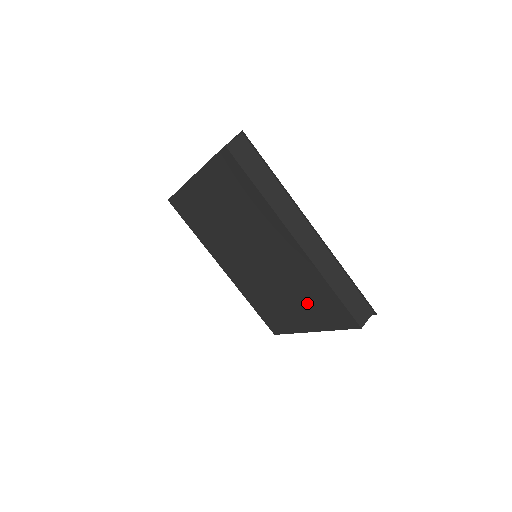
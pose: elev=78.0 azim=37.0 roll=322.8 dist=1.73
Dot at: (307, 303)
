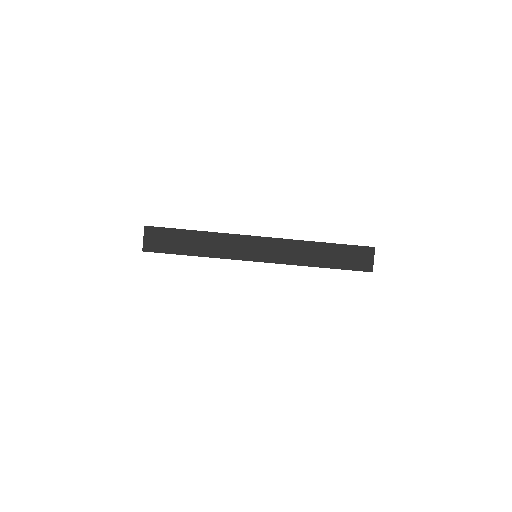
Dot at: occluded
